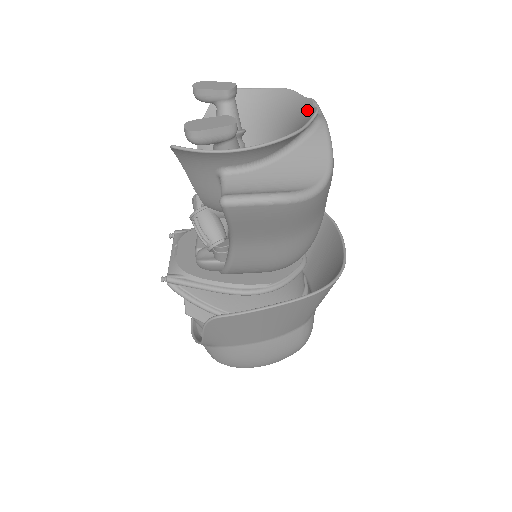
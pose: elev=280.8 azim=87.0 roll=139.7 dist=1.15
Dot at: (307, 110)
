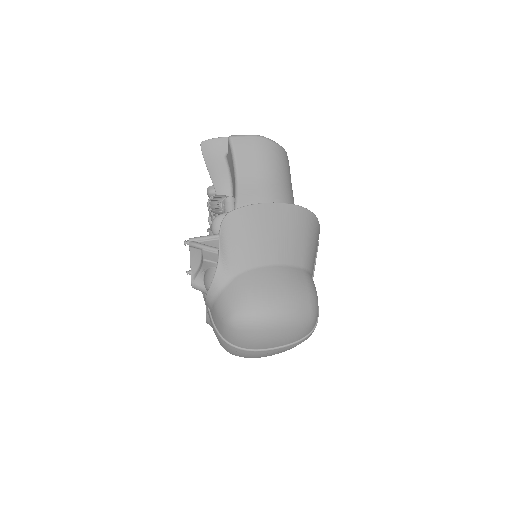
Dot at: occluded
